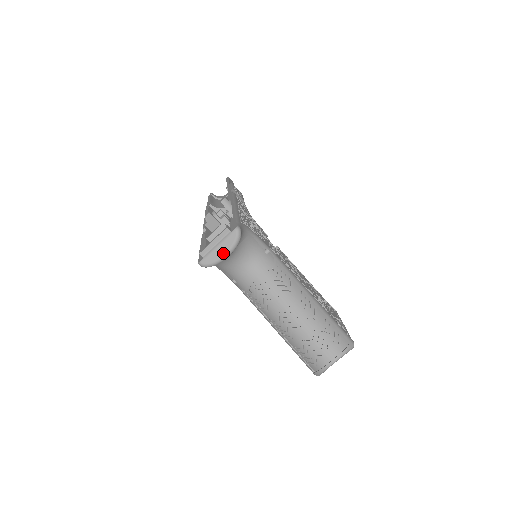
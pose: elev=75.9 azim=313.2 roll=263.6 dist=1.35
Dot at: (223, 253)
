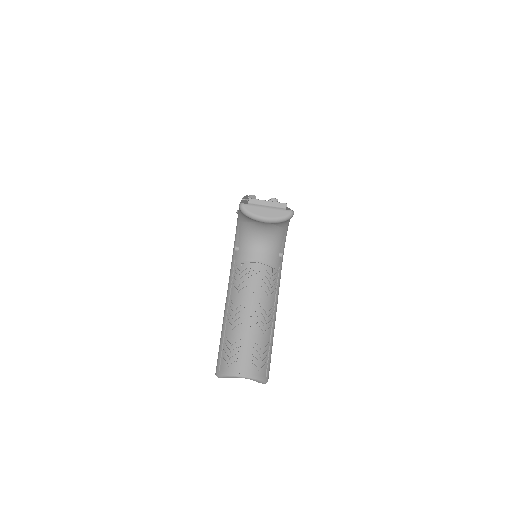
Dot at: (266, 216)
